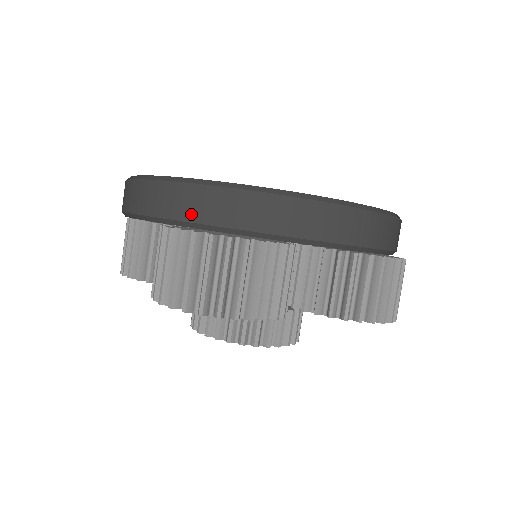
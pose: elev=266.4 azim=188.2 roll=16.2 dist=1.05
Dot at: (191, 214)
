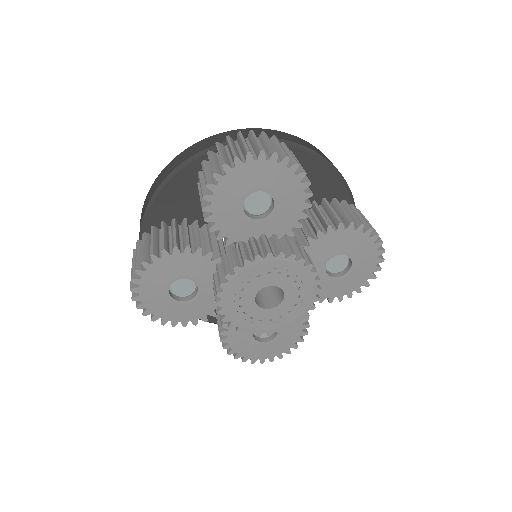
Dot at: occluded
